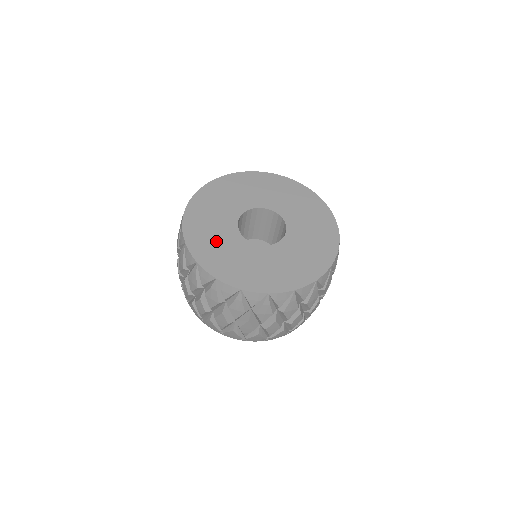
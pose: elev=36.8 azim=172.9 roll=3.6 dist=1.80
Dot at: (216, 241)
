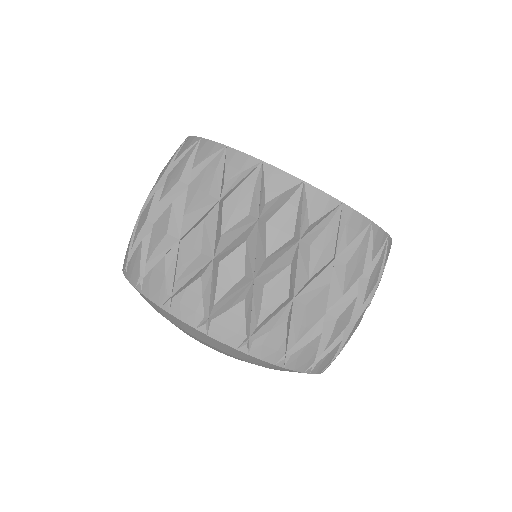
Dot at: occluded
